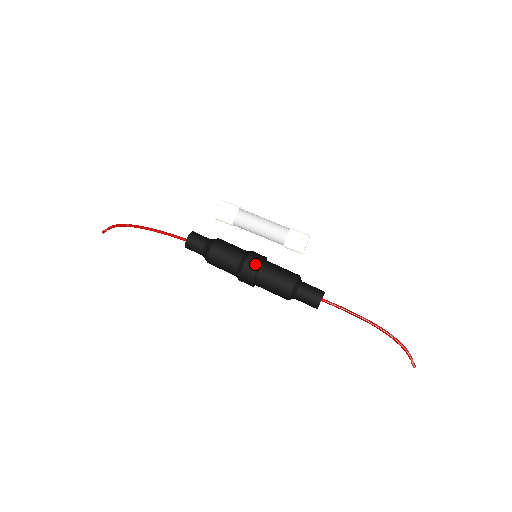
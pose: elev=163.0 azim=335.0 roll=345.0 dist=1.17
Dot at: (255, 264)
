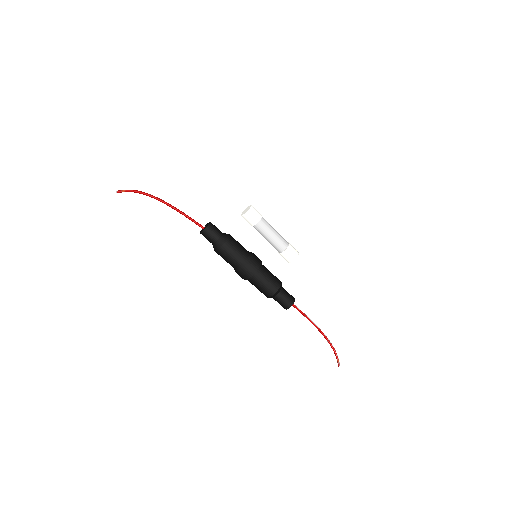
Dot at: (259, 259)
